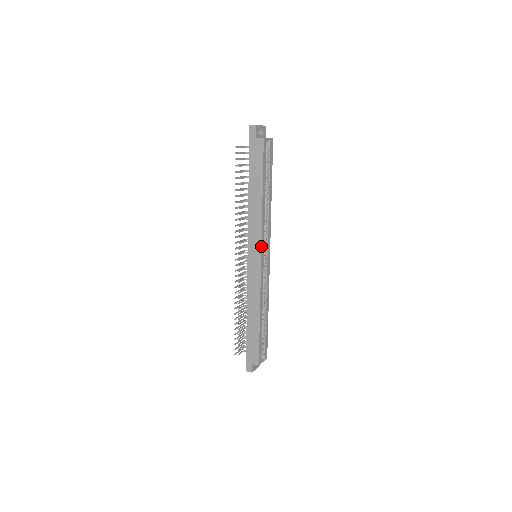
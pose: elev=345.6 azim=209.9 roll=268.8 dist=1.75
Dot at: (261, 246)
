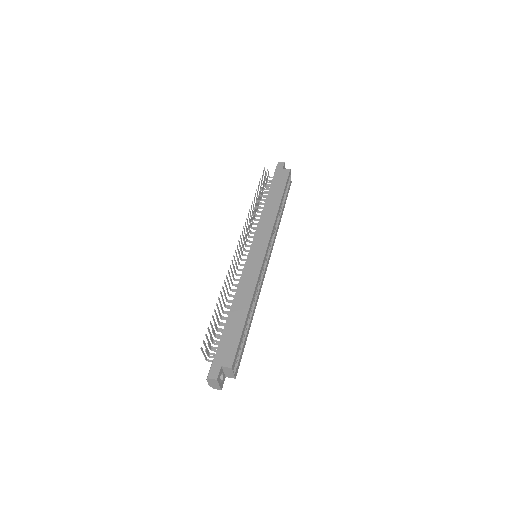
Dot at: (269, 240)
